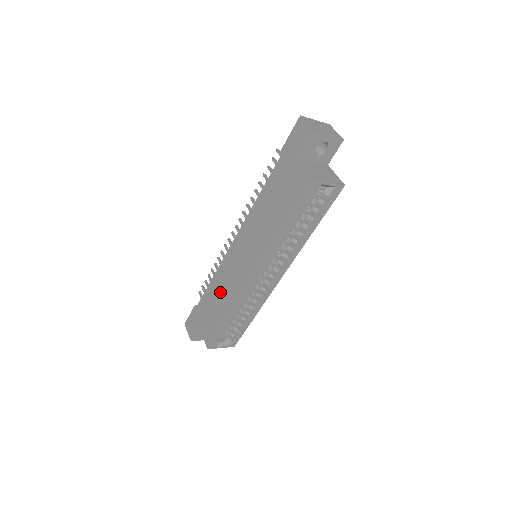
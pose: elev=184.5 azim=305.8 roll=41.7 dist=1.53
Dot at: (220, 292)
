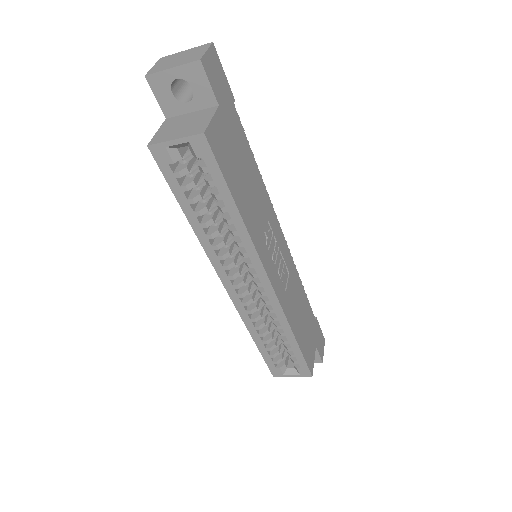
Dot at: occluded
